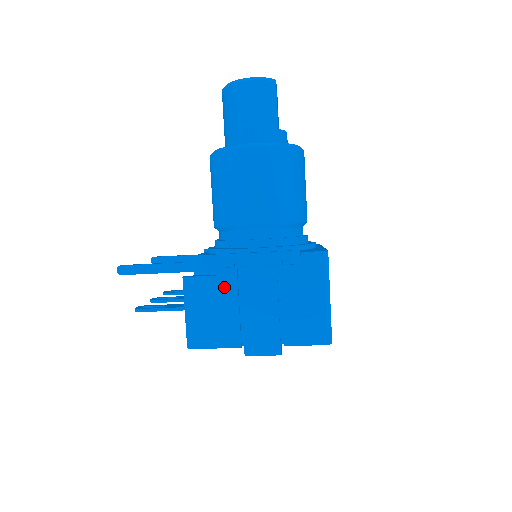
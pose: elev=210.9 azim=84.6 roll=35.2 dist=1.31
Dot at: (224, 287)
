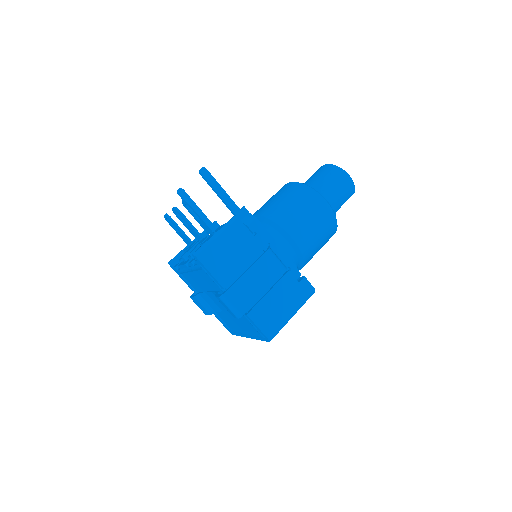
Dot at: (251, 247)
